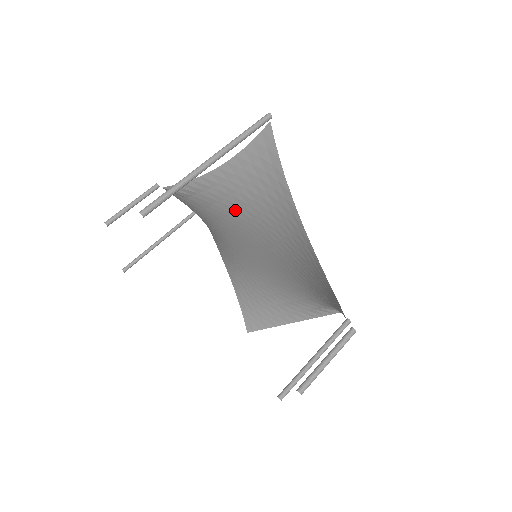
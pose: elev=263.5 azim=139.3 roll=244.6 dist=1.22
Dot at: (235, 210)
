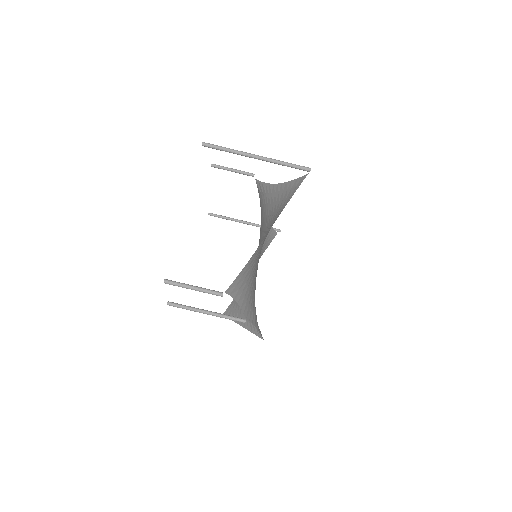
Dot at: (266, 216)
